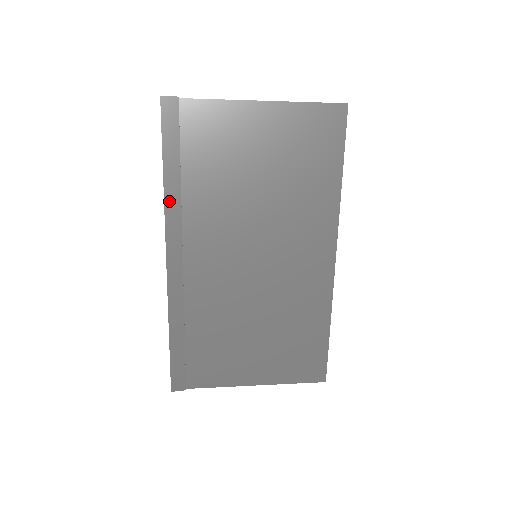
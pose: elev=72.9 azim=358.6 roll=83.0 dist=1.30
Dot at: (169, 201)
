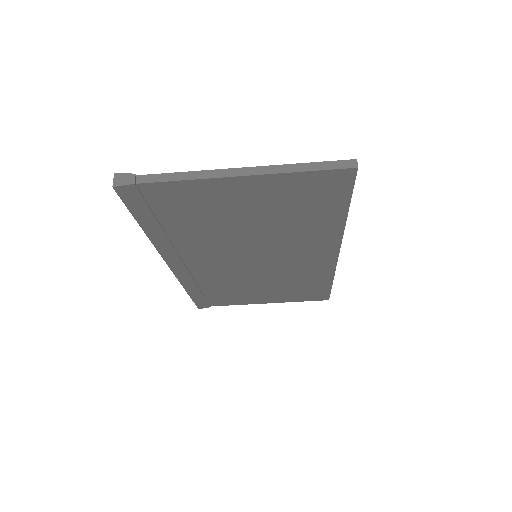
Dot at: (157, 242)
